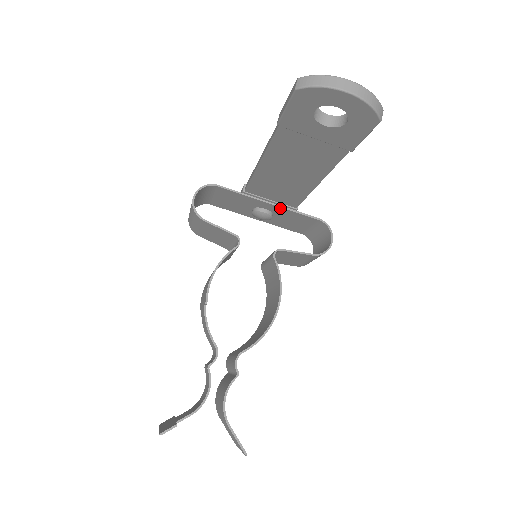
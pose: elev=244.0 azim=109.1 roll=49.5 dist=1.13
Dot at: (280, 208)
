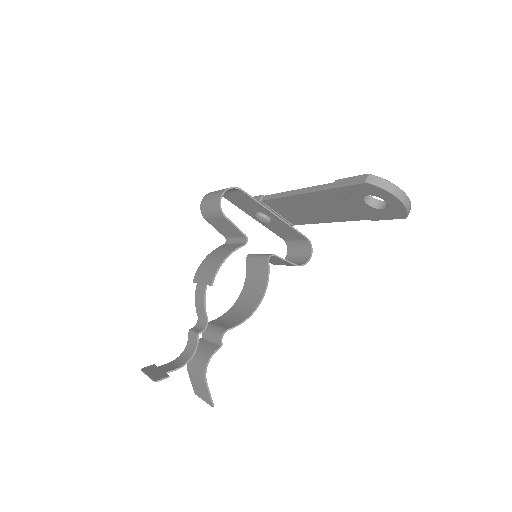
Dot at: (282, 221)
